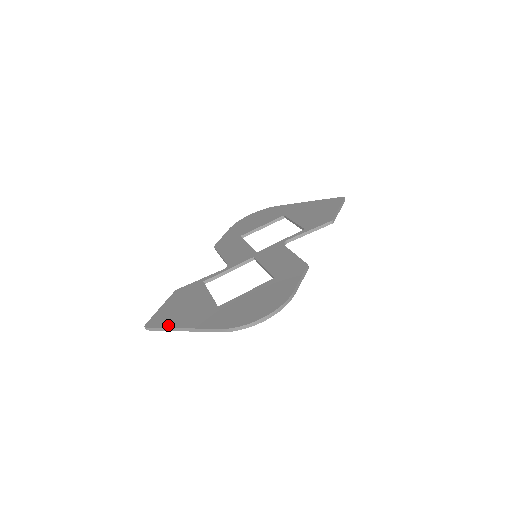
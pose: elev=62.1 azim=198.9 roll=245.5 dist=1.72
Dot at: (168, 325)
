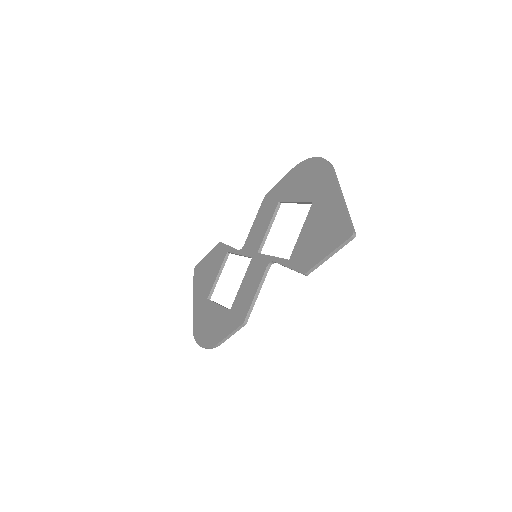
Dot at: (194, 284)
